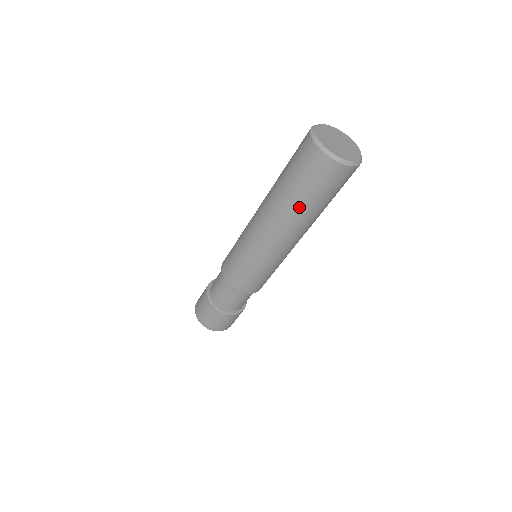
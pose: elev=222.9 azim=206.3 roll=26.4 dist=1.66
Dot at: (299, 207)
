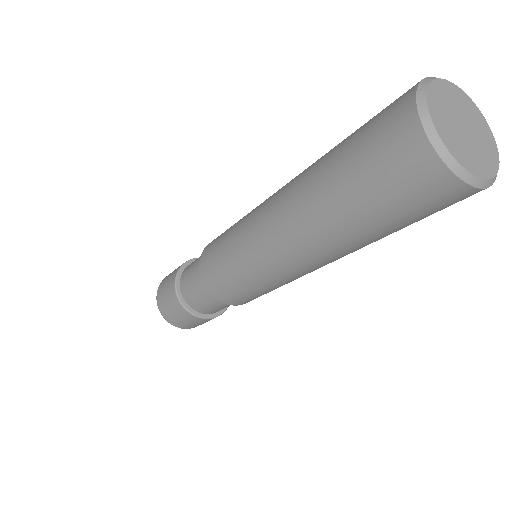
Dot at: (329, 203)
